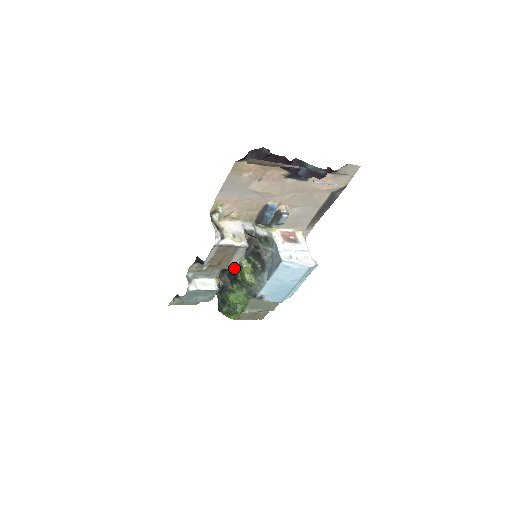
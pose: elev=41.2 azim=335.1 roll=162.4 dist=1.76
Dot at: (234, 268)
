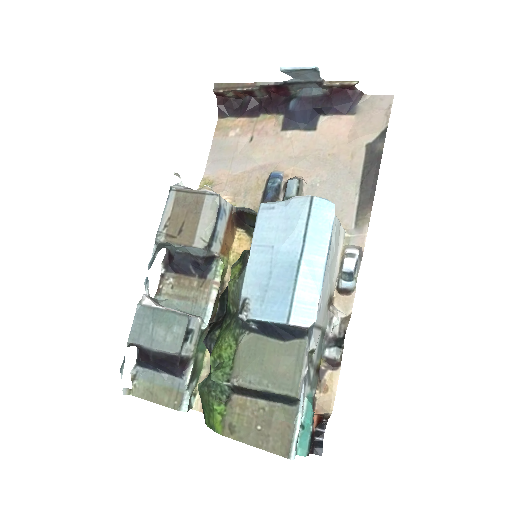
Dot at: occluded
